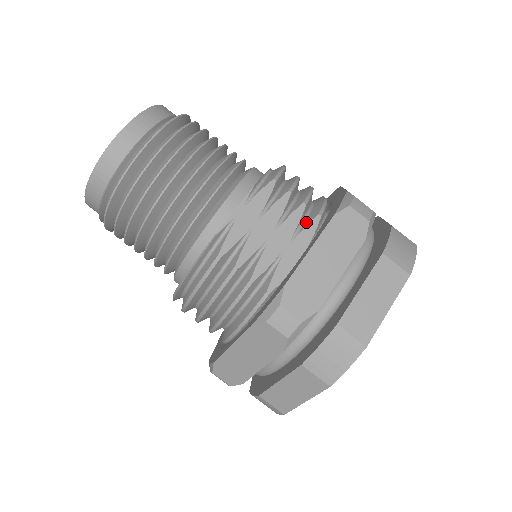
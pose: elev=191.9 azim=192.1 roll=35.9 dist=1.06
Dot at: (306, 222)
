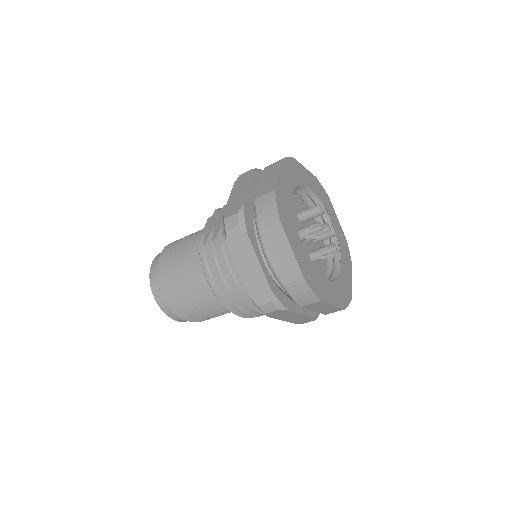
Dot at: occluded
